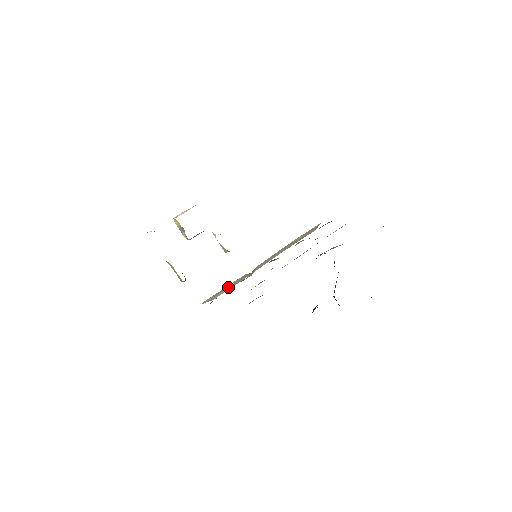
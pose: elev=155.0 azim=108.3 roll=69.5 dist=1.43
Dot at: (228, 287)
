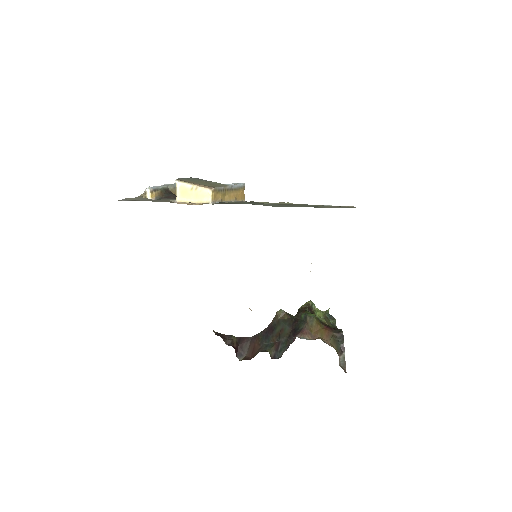
Dot at: occluded
